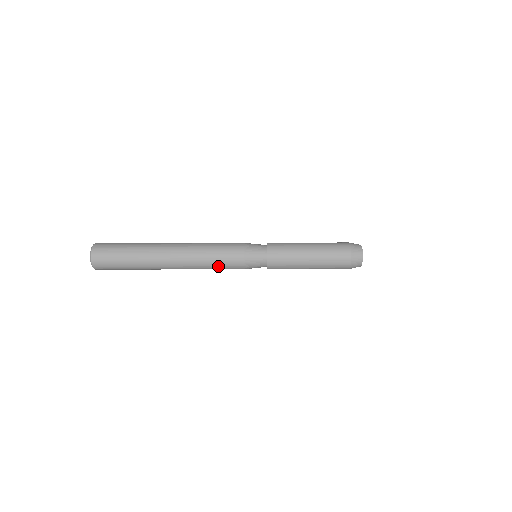
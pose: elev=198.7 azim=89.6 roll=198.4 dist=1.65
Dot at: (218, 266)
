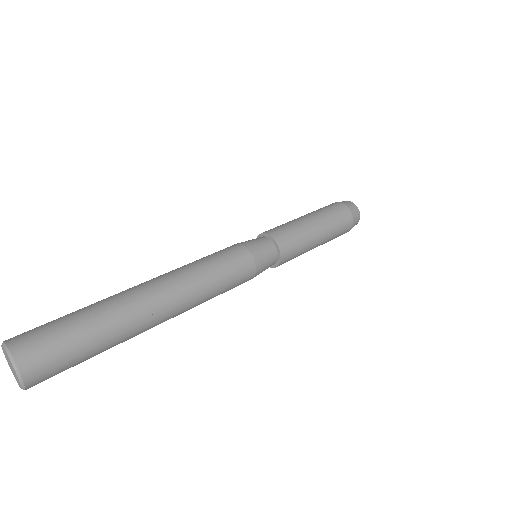
Dot at: occluded
